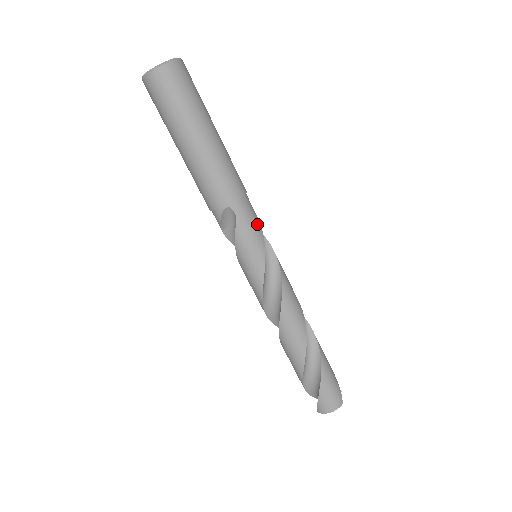
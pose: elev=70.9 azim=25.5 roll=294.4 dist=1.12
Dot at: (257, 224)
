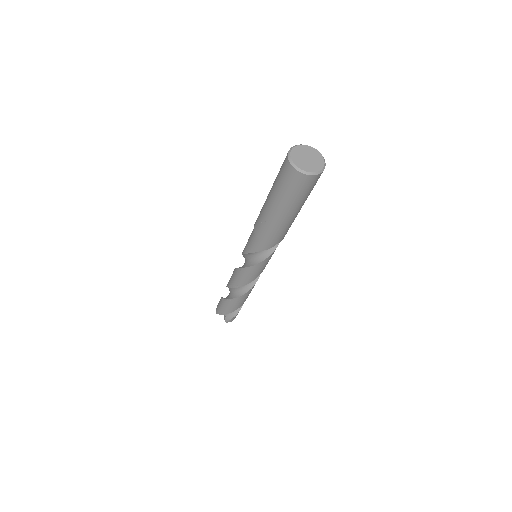
Dot at: occluded
